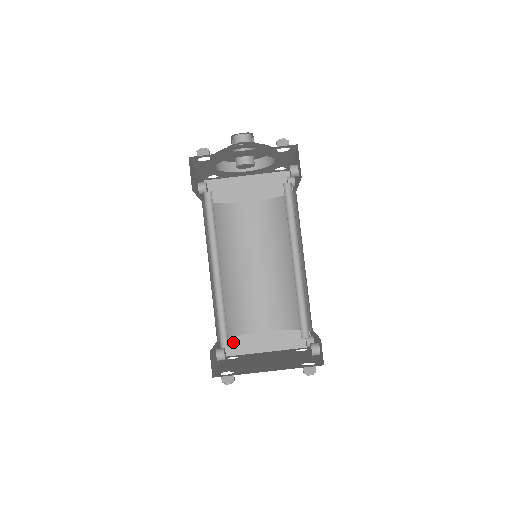
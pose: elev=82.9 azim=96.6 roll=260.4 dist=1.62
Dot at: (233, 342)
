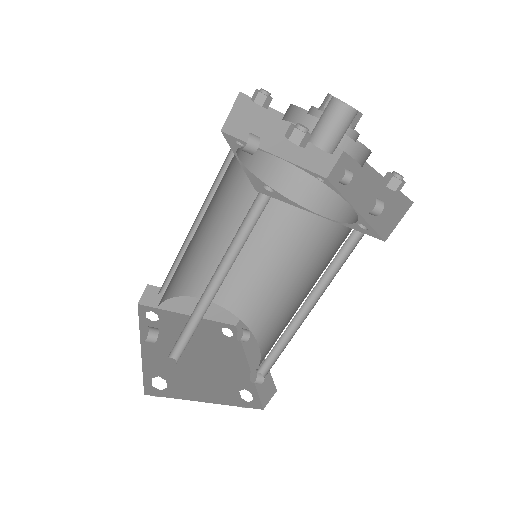
Dot at: (158, 294)
